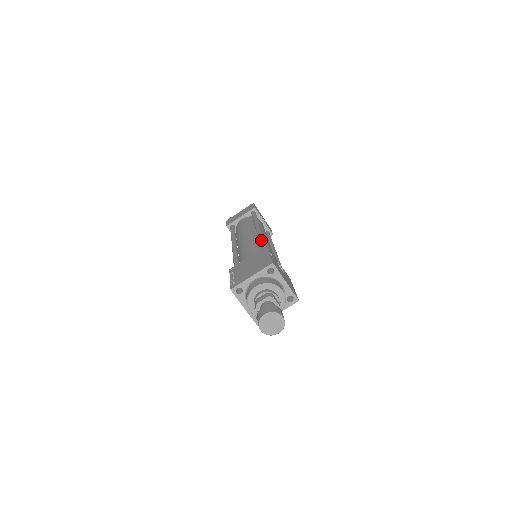
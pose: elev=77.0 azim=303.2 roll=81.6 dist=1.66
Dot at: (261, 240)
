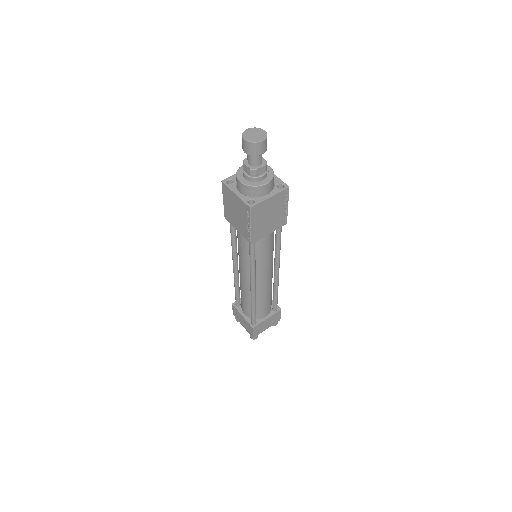
Dot at: occluded
